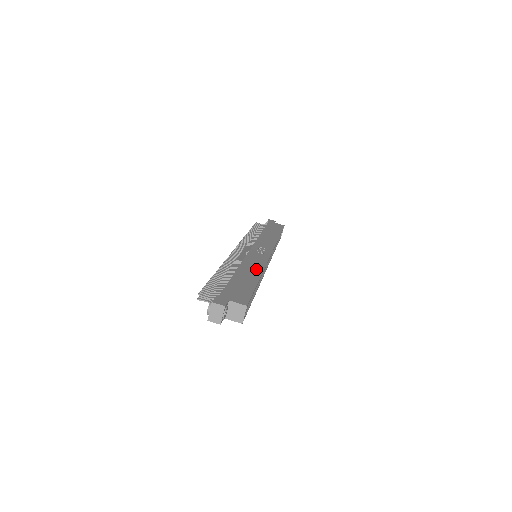
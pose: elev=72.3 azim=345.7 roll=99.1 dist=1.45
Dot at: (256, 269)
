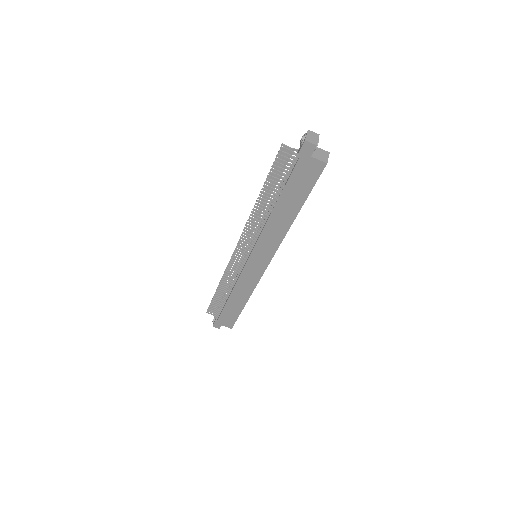
Dot at: occluded
